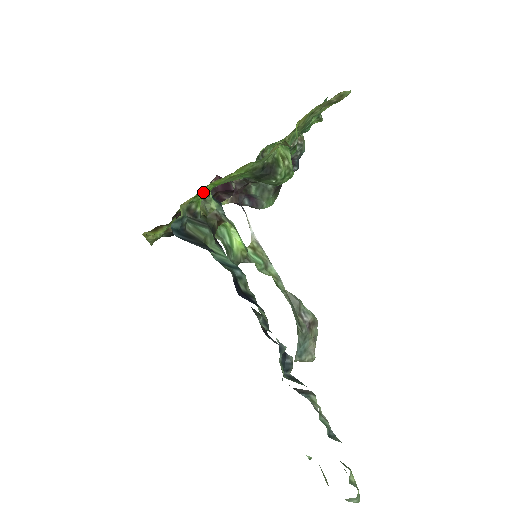
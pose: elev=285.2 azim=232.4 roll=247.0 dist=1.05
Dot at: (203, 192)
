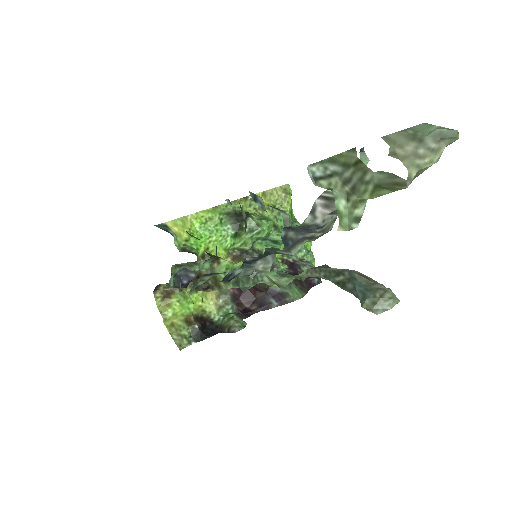
Dot at: (191, 234)
